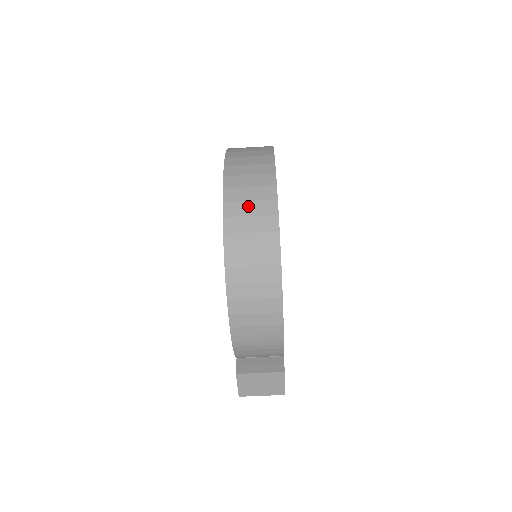
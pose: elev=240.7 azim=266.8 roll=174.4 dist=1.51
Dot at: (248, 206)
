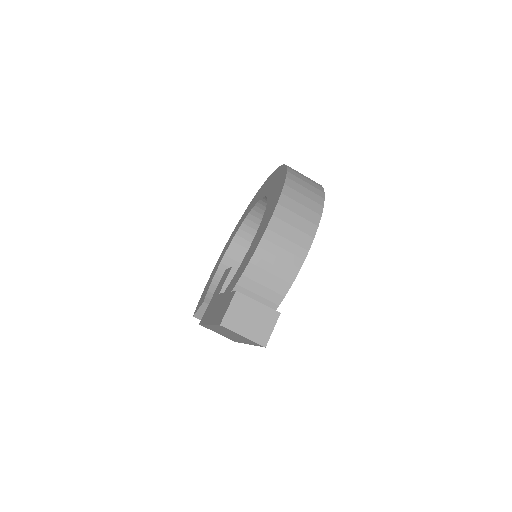
Dot at: (303, 175)
